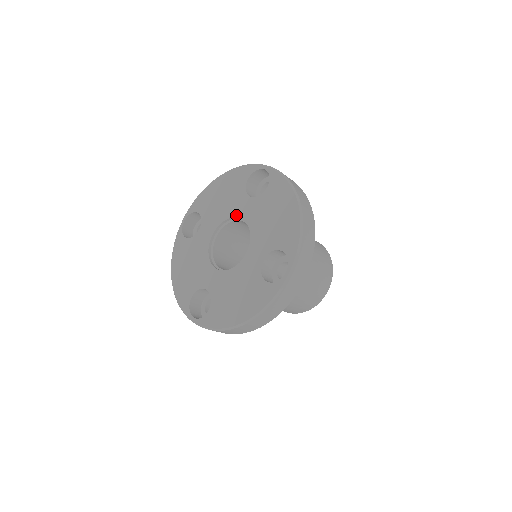
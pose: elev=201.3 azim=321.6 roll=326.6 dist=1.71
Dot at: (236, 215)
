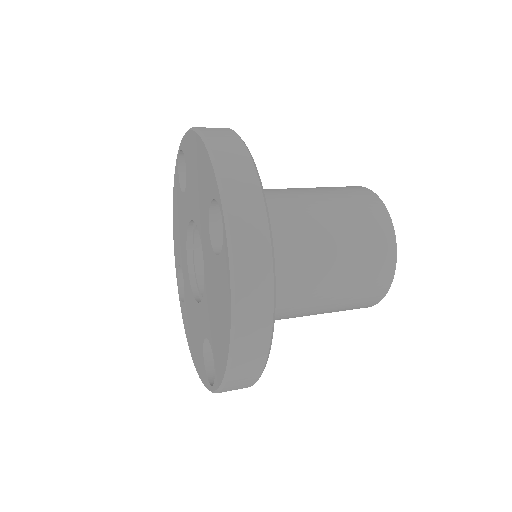
Dot at: (200, 237)
